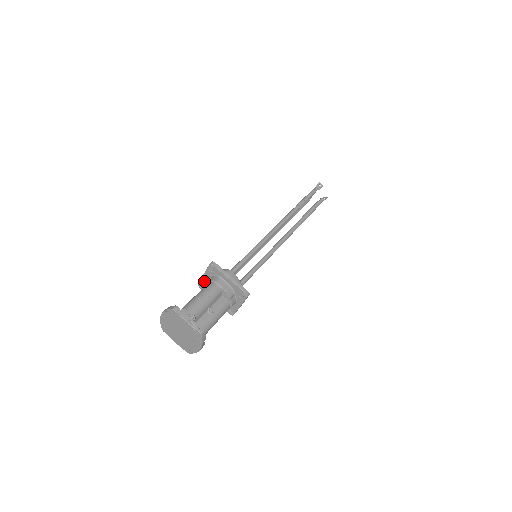
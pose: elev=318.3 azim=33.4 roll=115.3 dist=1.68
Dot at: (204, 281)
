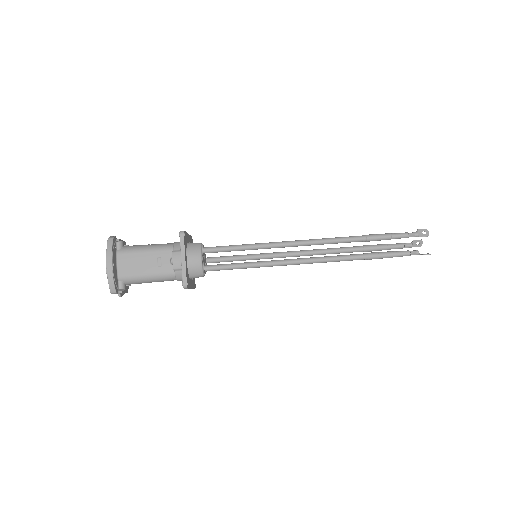
Dot at: (173, 267)
